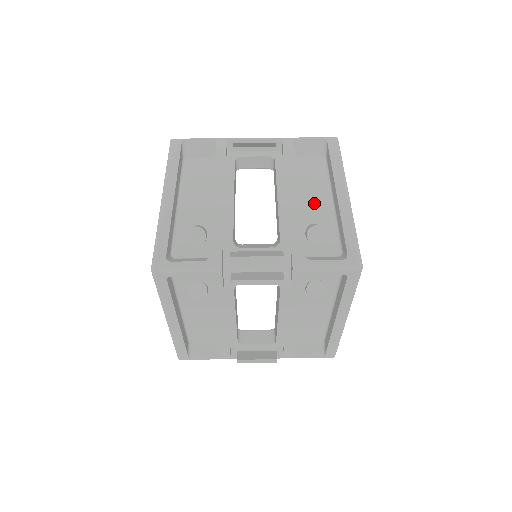
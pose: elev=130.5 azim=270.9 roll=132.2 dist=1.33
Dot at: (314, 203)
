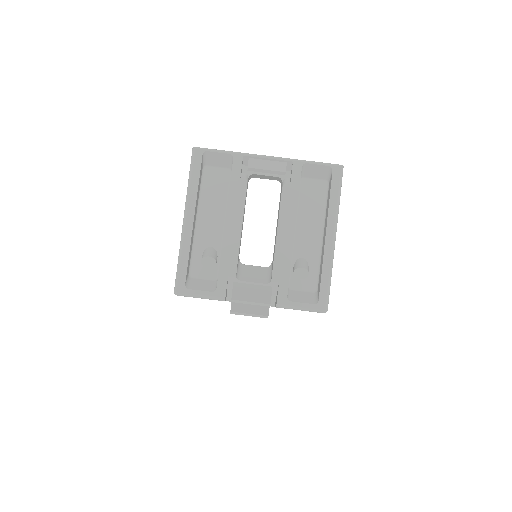
Dot at: (307, 236)
